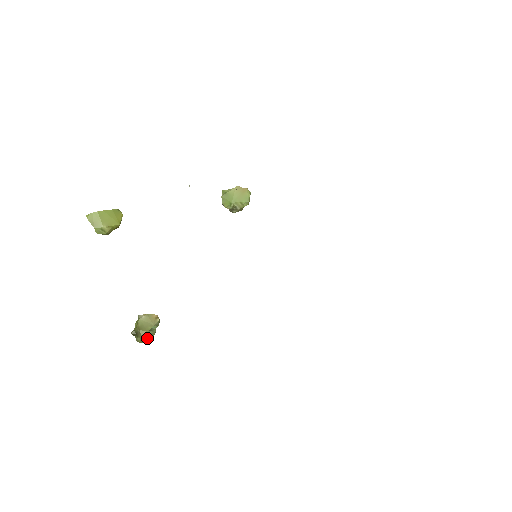
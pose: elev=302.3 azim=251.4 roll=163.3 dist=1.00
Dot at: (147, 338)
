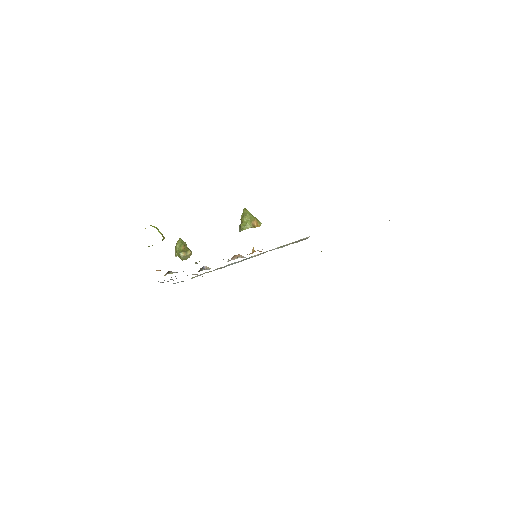
Dot at: occluded
